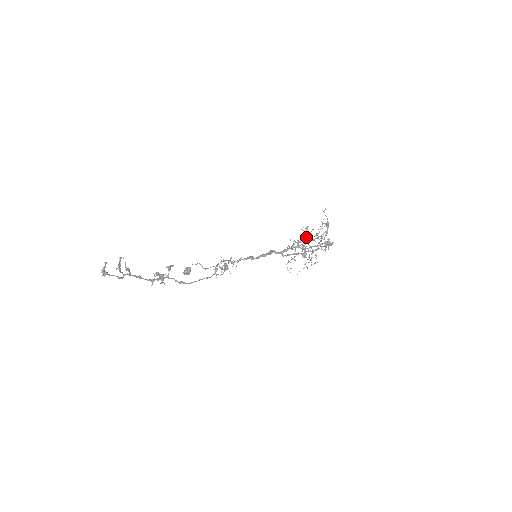
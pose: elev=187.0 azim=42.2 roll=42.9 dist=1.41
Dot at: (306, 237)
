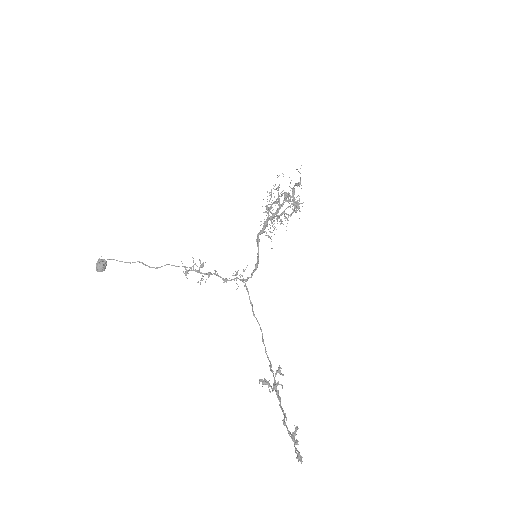
Dot at: occluded
